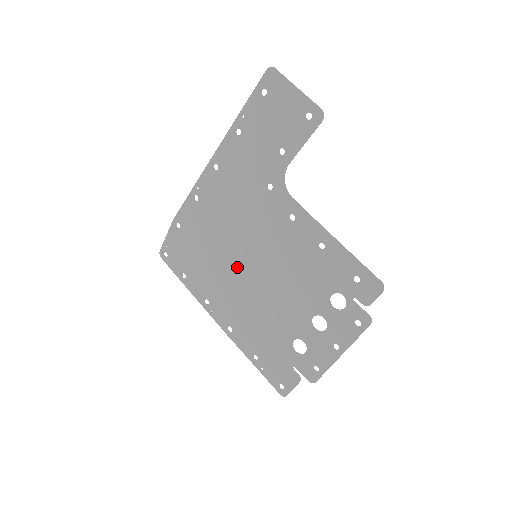
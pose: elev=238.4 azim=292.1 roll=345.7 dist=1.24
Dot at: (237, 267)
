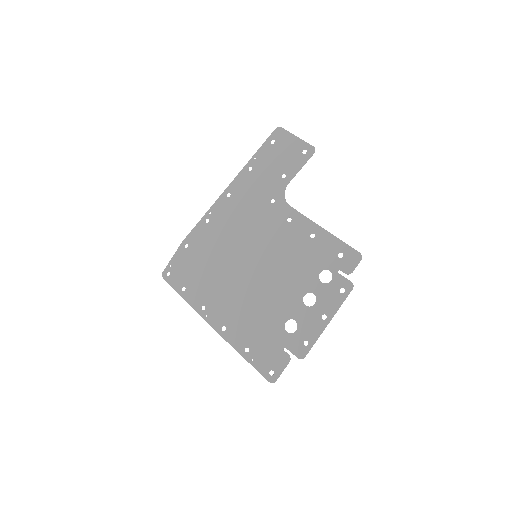
Dot at: (238, 269)
